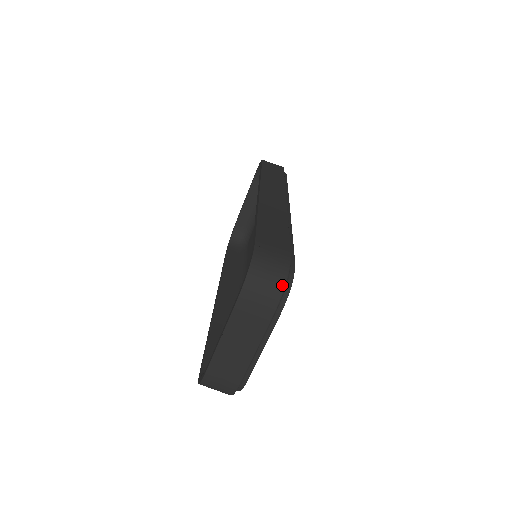
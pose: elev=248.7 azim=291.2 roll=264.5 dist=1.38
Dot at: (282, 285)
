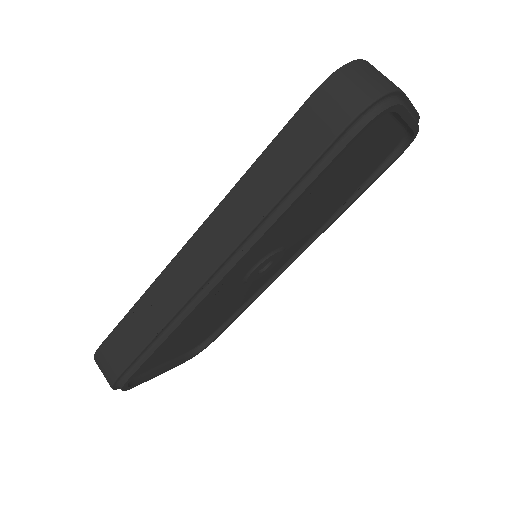
Dot at: occluded
